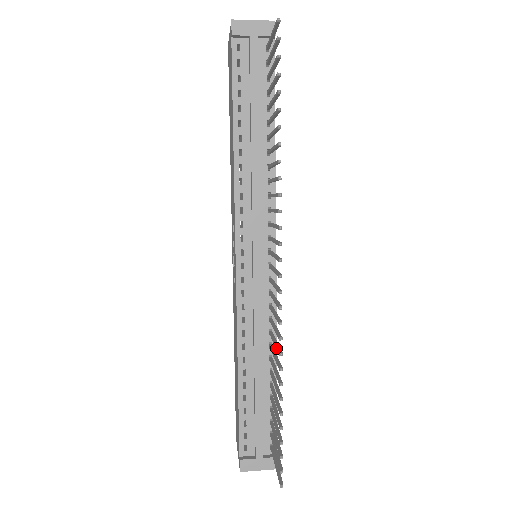
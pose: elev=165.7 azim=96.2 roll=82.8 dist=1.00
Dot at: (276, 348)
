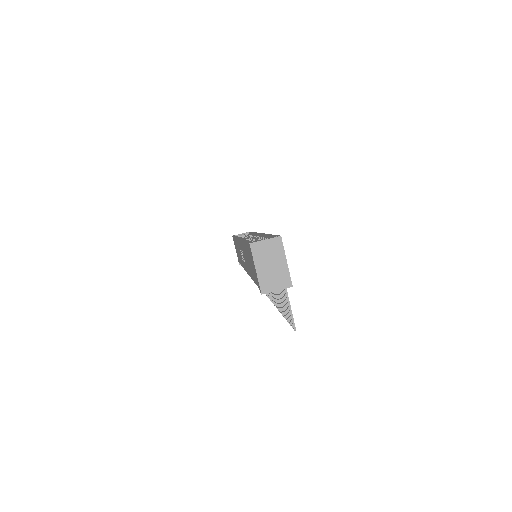
Dot at: occluded
